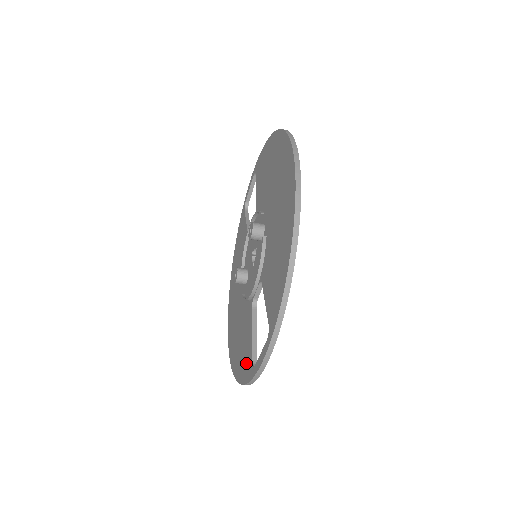
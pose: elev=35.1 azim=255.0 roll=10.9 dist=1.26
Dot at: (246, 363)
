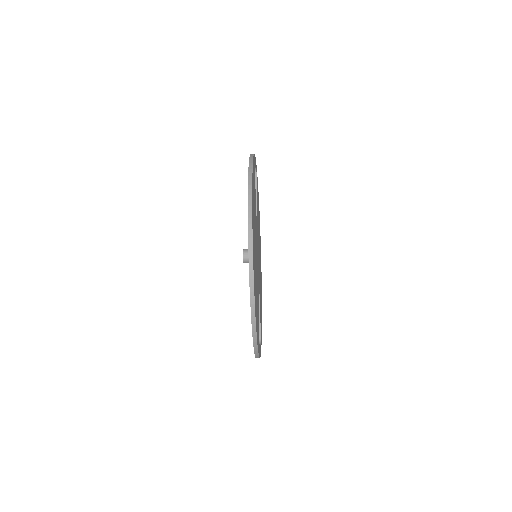
Dot at: occluded
